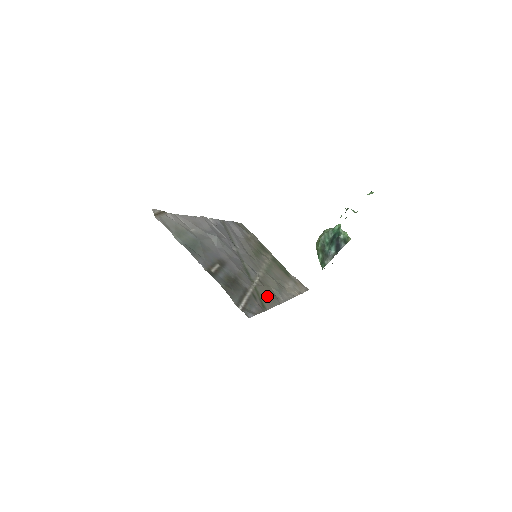
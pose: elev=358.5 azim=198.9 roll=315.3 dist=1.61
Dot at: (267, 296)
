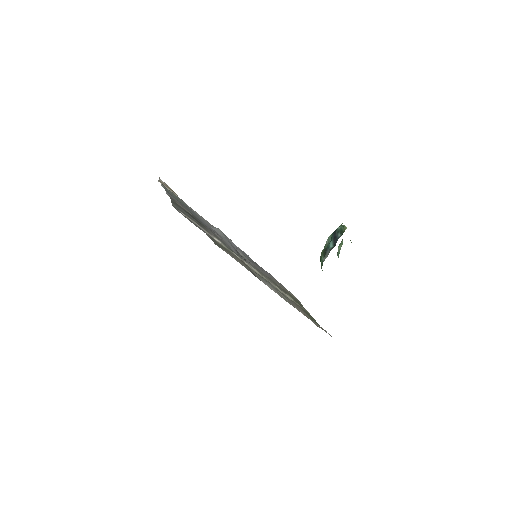
Dot at: (236, 258)
